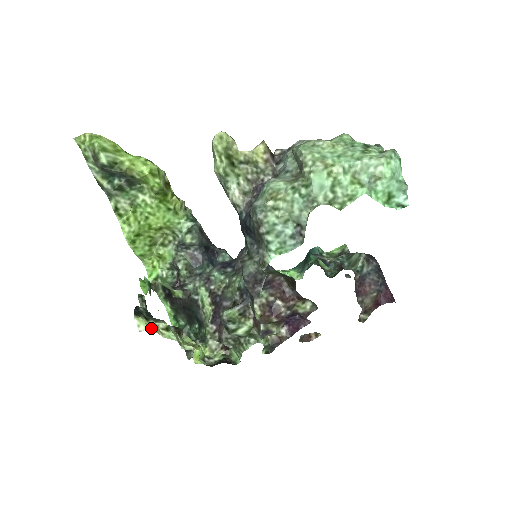
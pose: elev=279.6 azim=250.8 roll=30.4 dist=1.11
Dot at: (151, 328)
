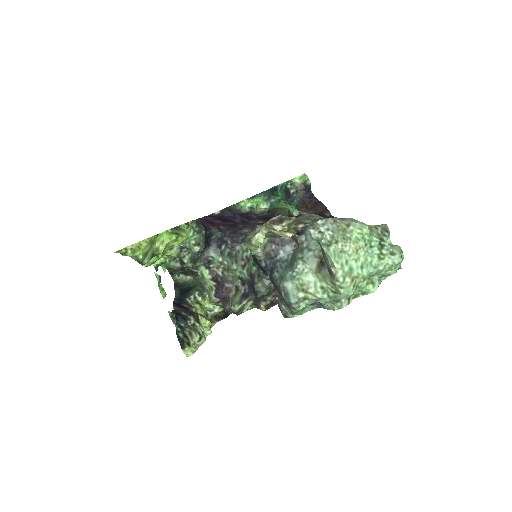
Dot at: (194, 351)
